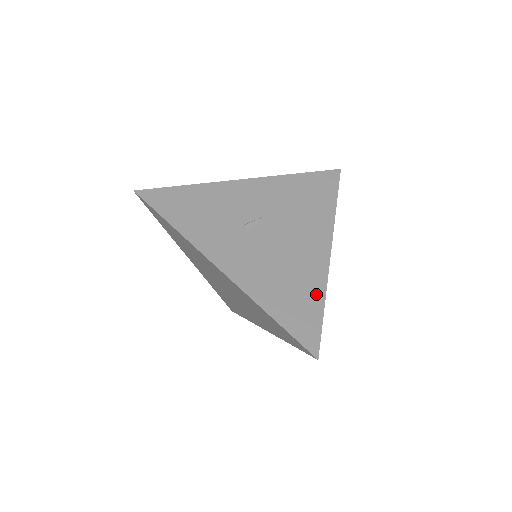
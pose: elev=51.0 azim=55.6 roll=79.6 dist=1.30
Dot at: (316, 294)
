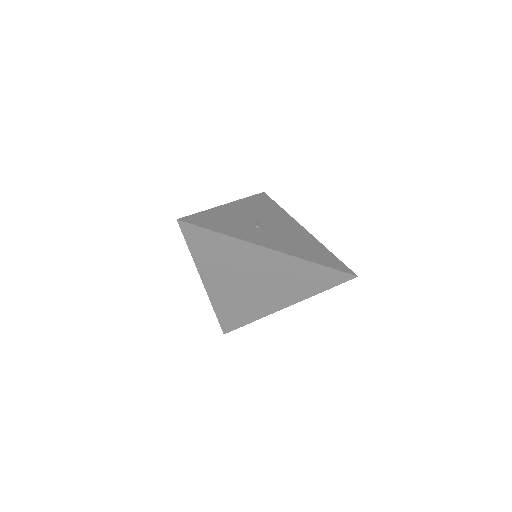
Dot at: (323, 249)
